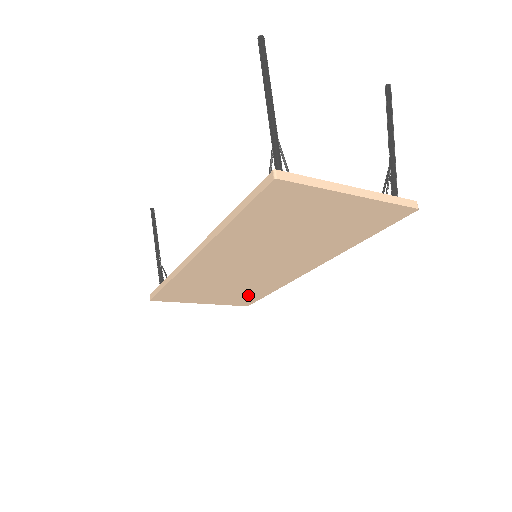
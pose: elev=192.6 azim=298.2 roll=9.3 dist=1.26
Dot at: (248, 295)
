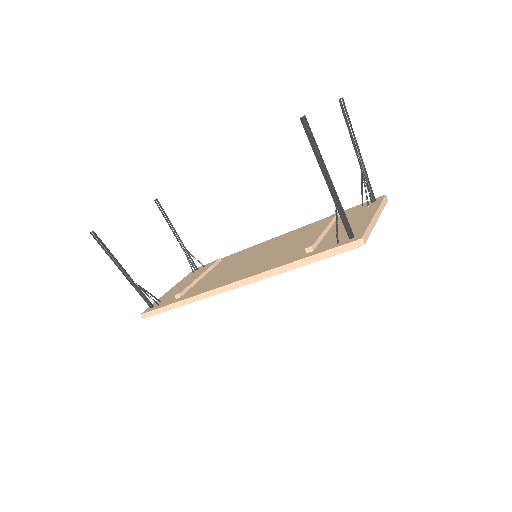
Dot at: occluded
